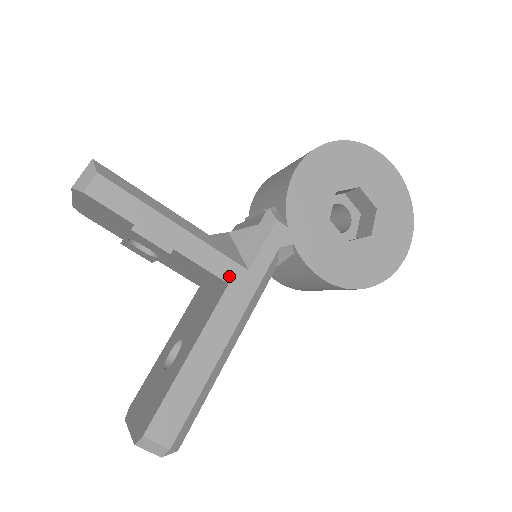
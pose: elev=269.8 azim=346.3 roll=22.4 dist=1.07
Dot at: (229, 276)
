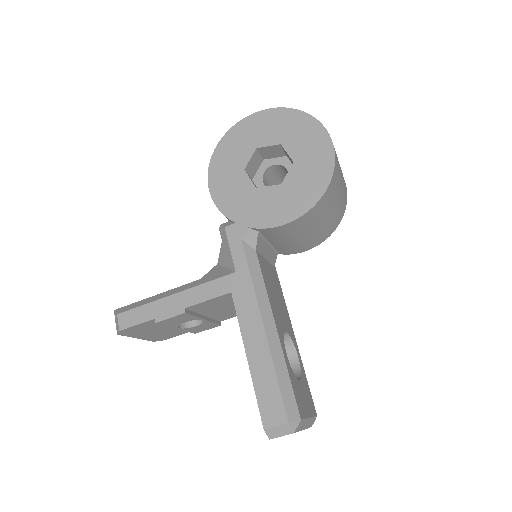
Dot at: (227, 288)
